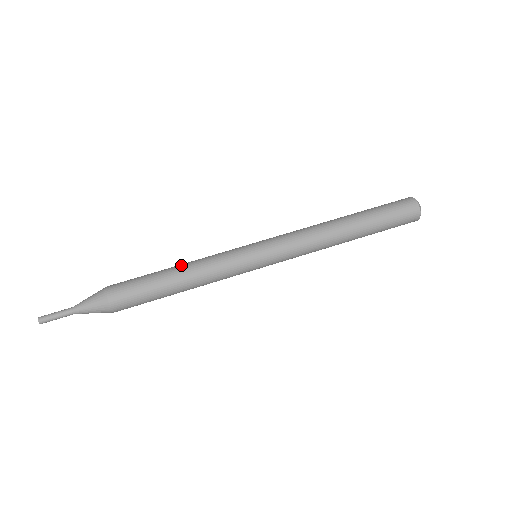
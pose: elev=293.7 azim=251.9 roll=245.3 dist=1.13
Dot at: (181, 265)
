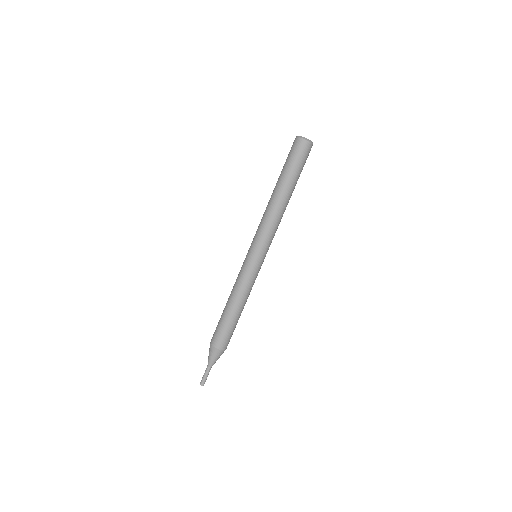
Dot at: (228, 299)
